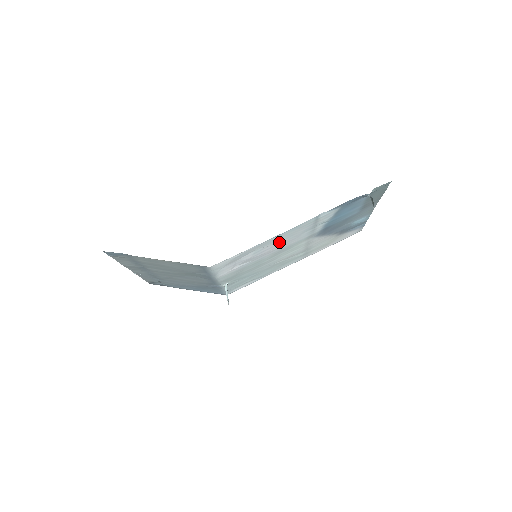
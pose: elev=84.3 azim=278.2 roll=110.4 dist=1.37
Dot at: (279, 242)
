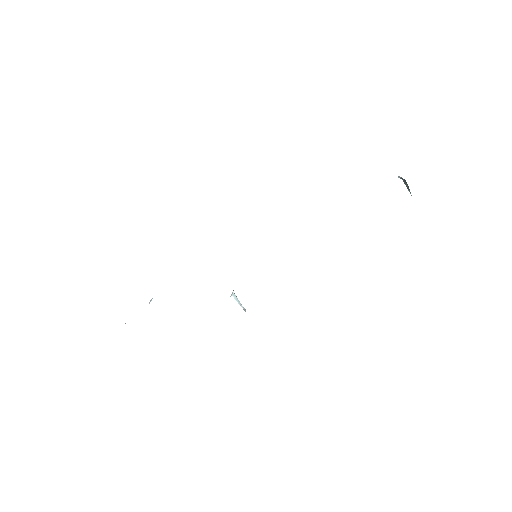
Dot at: occluded
